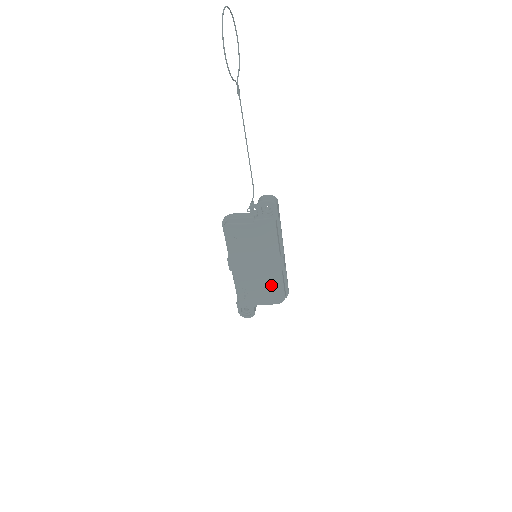
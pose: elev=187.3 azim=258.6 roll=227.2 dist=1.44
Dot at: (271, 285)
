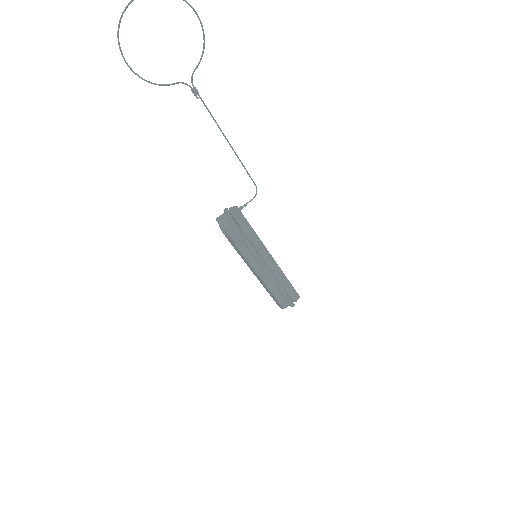
Dot at: occluded
